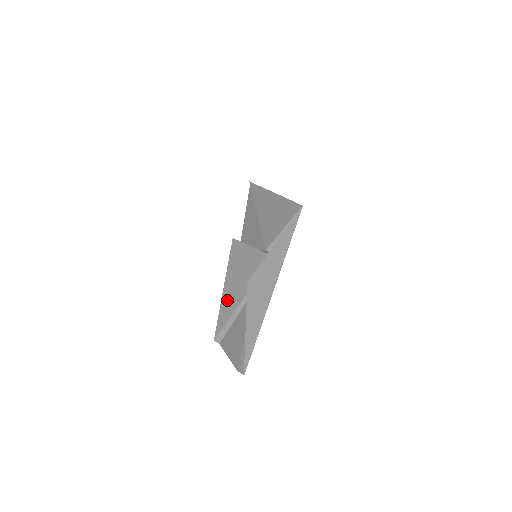
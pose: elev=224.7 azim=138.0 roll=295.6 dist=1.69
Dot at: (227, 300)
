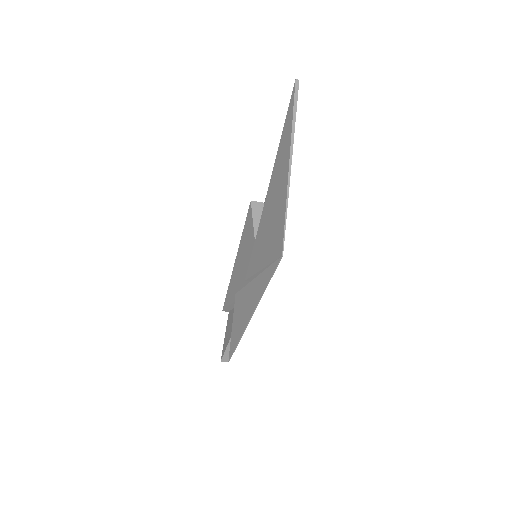
Dot at: (232, 283)
